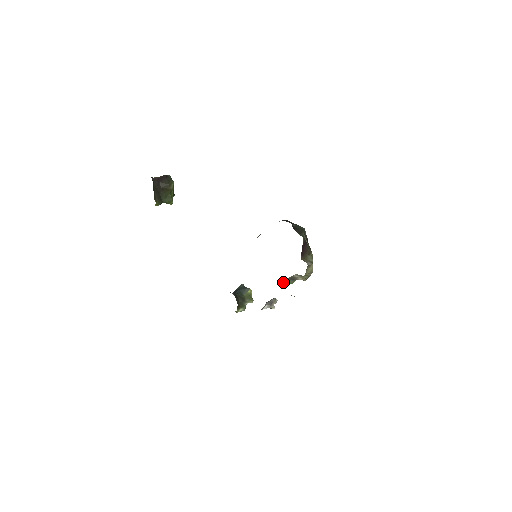
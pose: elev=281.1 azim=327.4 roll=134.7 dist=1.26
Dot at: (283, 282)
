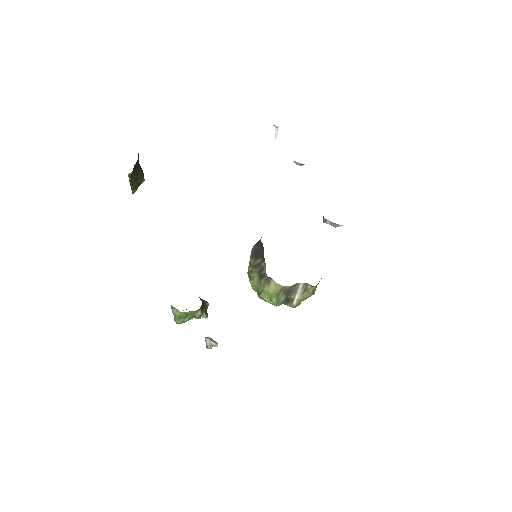
Dot at: (277, 293)
